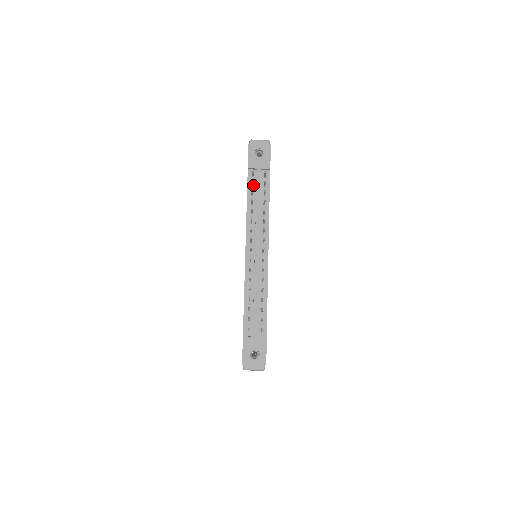
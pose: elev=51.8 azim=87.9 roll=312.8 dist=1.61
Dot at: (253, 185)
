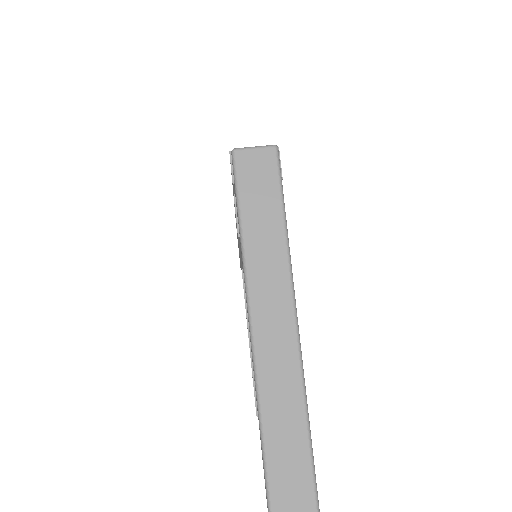
Dot at: occluded
